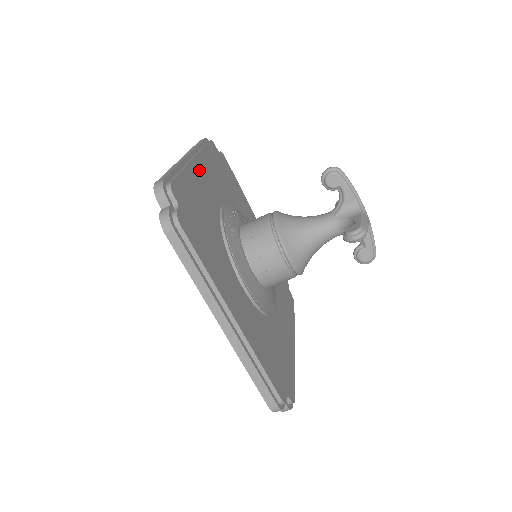
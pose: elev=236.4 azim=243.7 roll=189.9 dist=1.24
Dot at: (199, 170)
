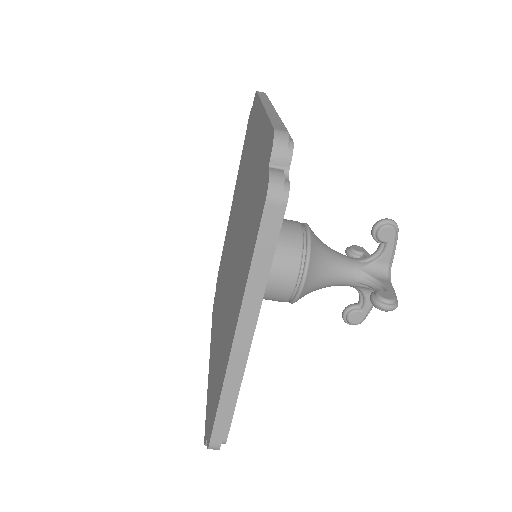
Dot at: occluded
